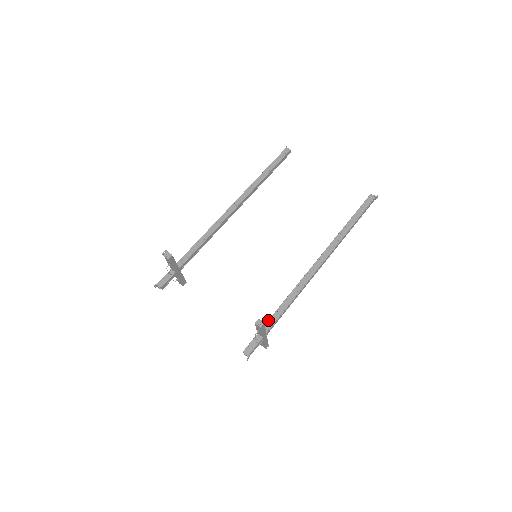
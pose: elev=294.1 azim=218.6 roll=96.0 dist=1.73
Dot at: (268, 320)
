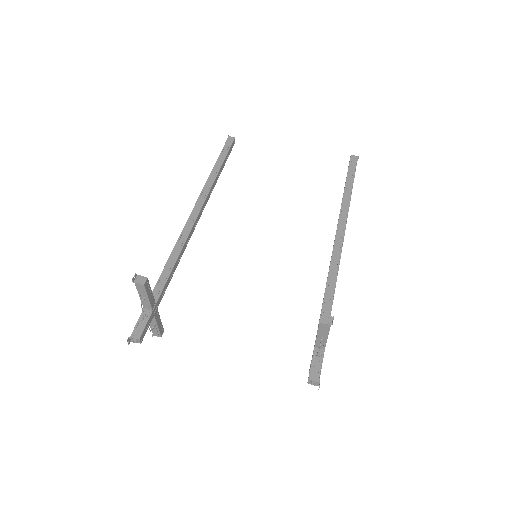
Dot at: (318, 324)
